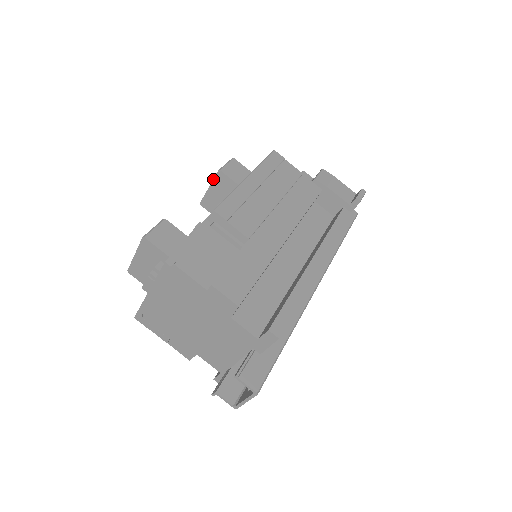
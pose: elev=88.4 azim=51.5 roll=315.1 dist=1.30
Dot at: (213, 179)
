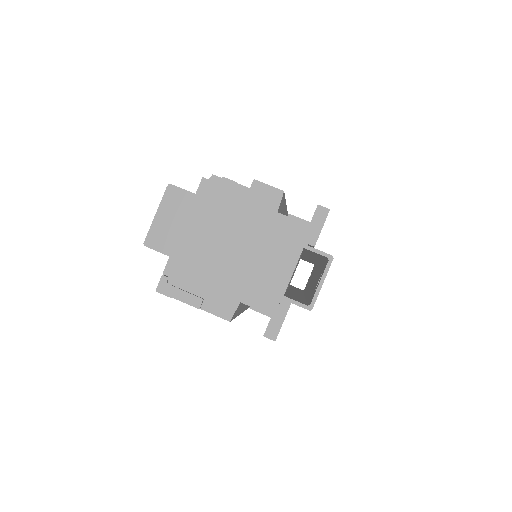
Dot at: occluded
